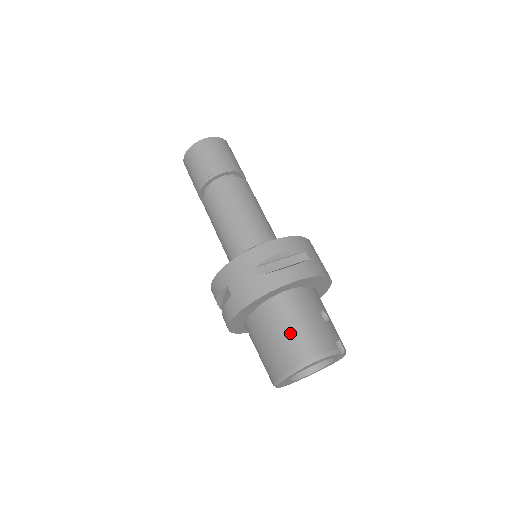
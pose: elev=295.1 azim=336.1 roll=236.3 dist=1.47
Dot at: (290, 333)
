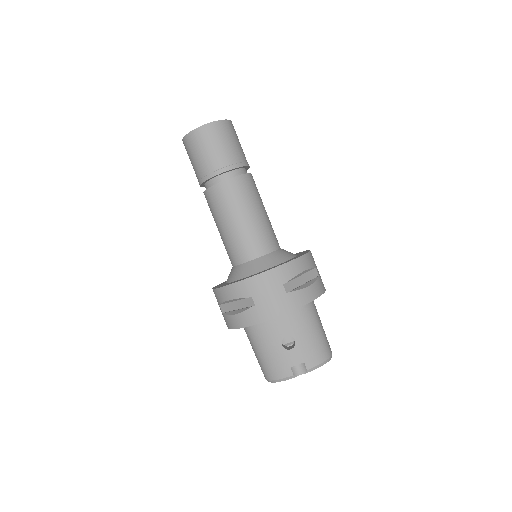
Dot at: (255, 355)
